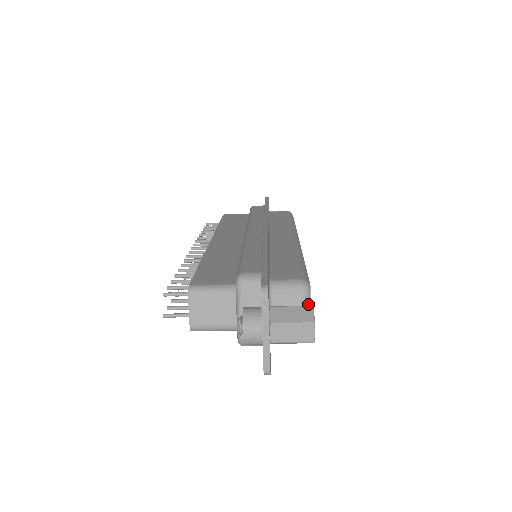
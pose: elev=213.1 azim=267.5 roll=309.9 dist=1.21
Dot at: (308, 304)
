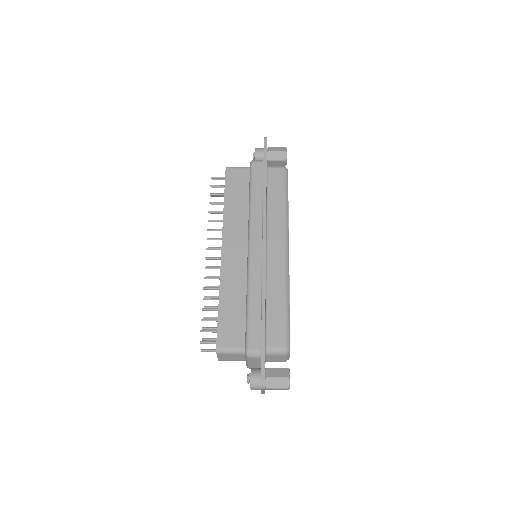
Dot at: (288, 356)
